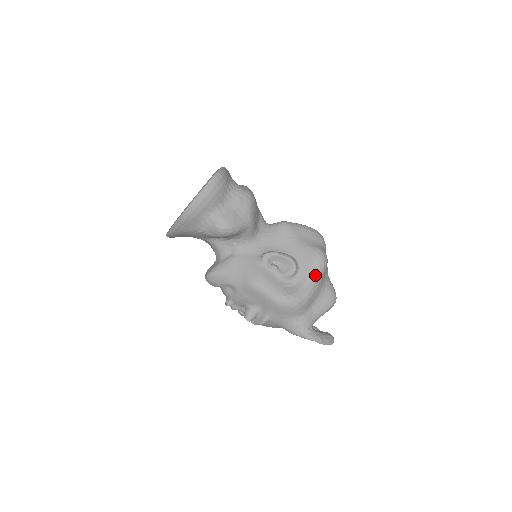
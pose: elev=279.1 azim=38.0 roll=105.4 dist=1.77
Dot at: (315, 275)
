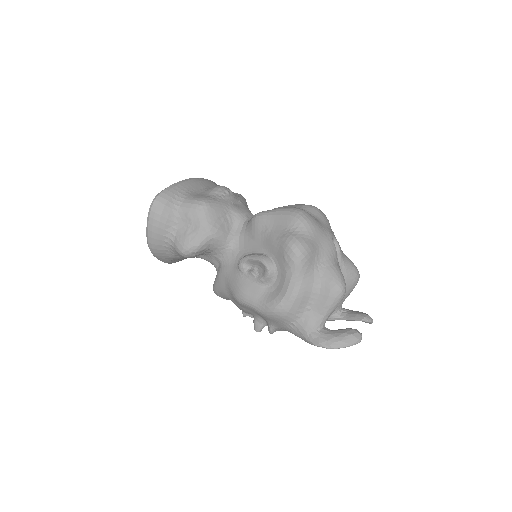
Dot at: (292, 272)
